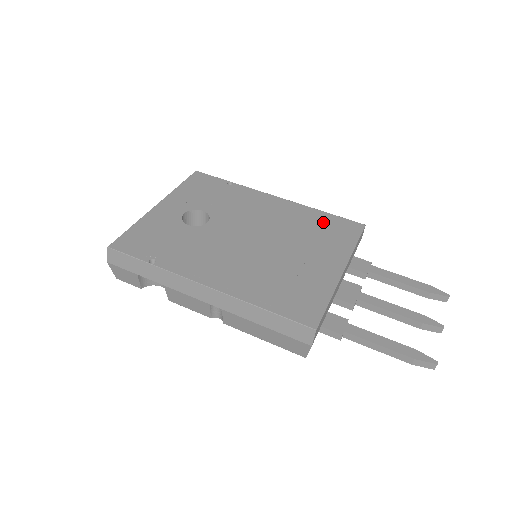
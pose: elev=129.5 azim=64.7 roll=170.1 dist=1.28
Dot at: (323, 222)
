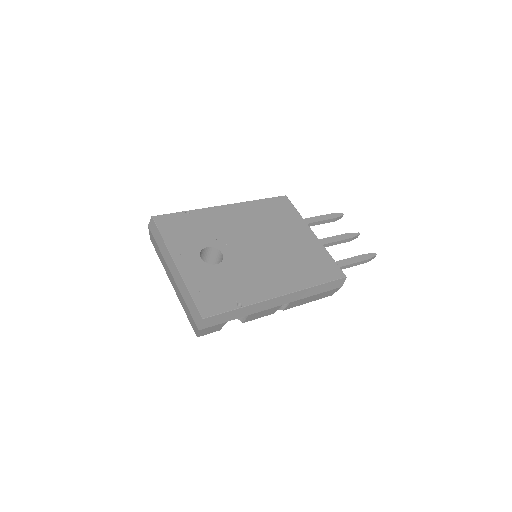
Dot at: (269, 208)
